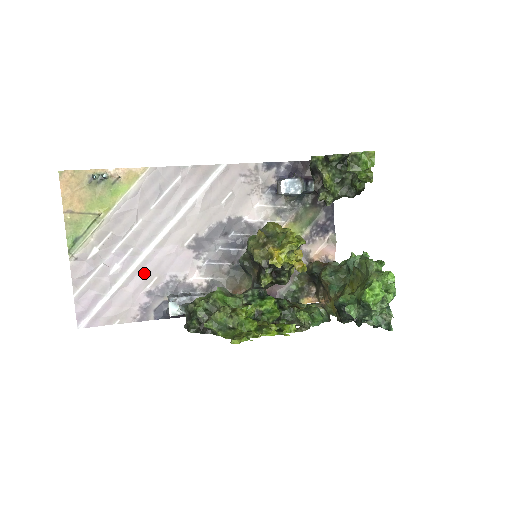
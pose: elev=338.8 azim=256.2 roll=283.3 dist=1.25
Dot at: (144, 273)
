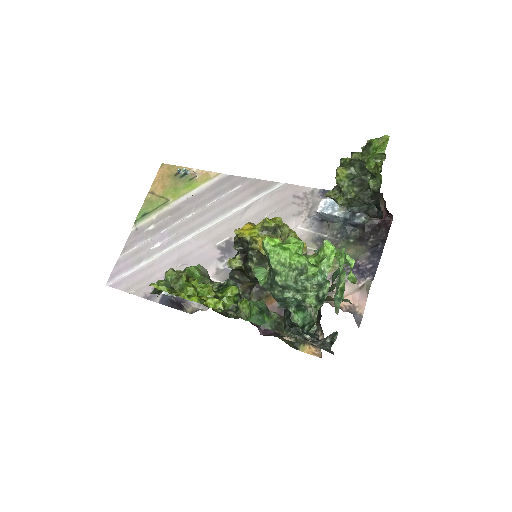
Dot at: (173, 258)
